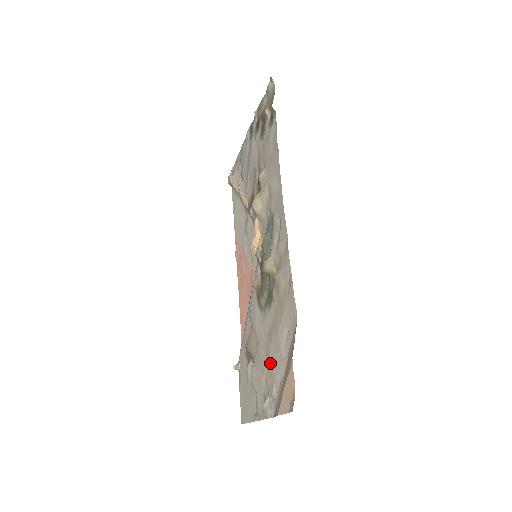
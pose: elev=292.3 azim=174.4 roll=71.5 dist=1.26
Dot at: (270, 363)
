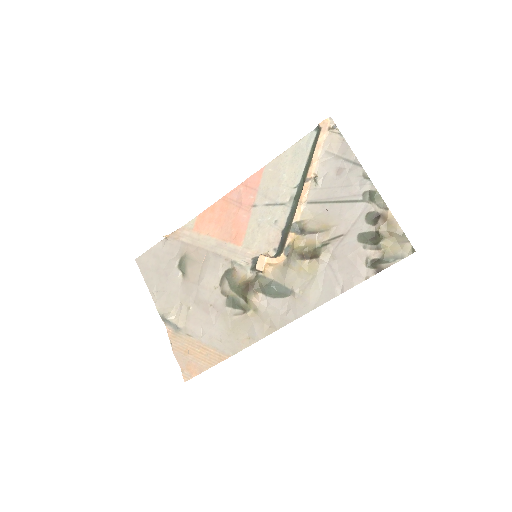
Dot at: (193, 314)
